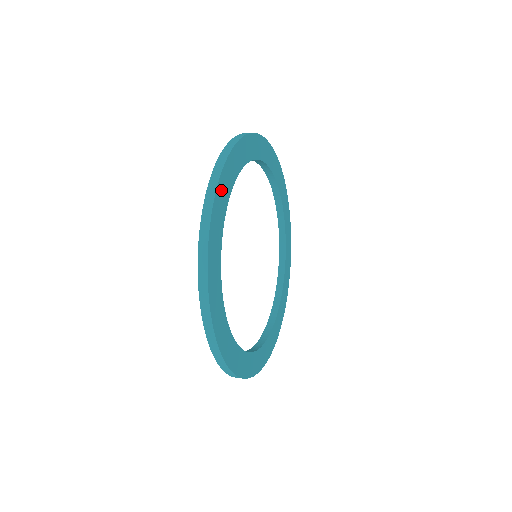
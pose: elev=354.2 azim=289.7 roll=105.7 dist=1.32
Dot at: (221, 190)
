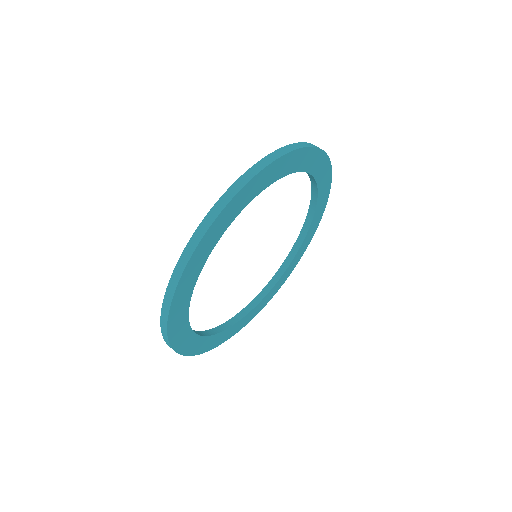
Dot at: (203, 245)
